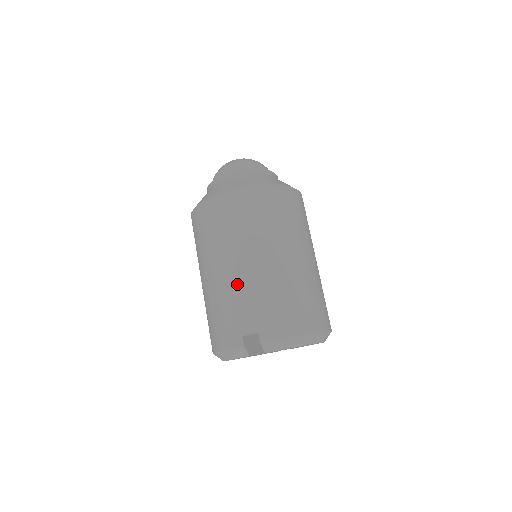
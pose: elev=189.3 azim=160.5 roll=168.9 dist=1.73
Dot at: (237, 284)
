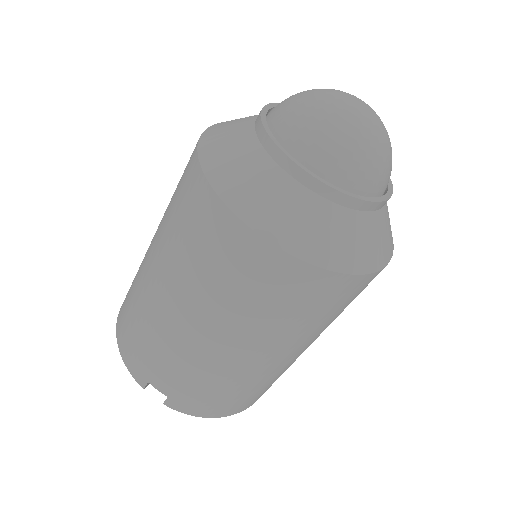
Dot at: (180, 344)
